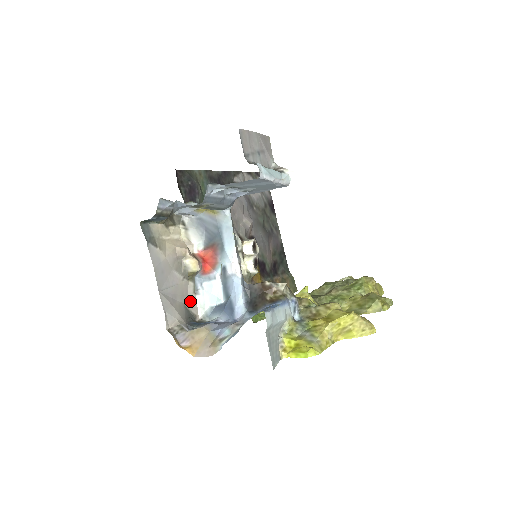
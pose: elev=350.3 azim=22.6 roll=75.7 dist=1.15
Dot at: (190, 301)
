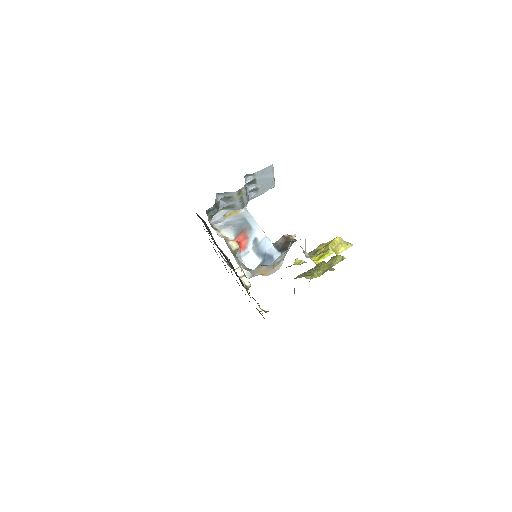
Dot at: (240, 267)
